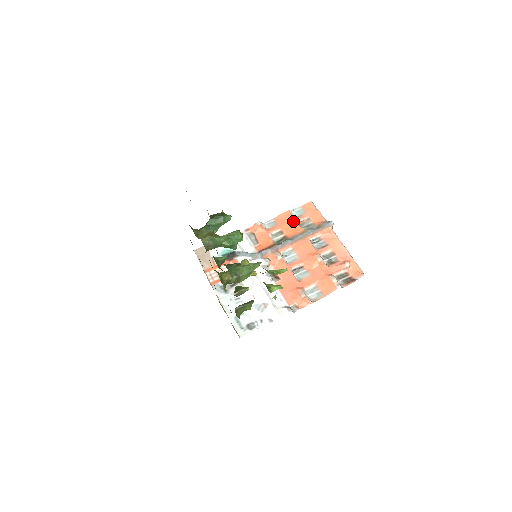
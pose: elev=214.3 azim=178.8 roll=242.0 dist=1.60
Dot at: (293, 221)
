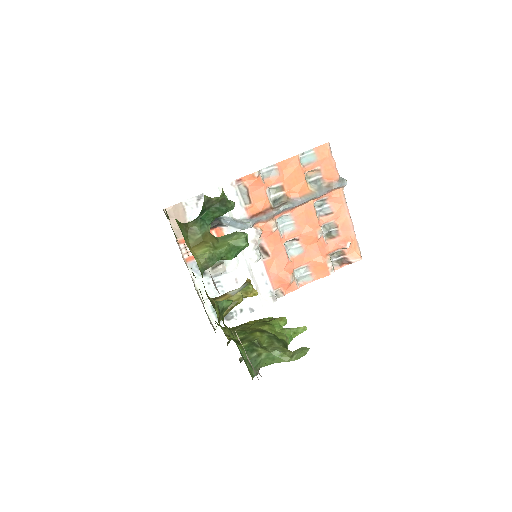
Dot at: (300, 173)
